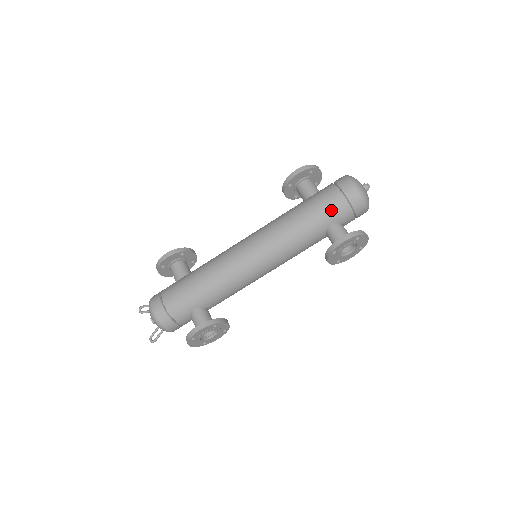
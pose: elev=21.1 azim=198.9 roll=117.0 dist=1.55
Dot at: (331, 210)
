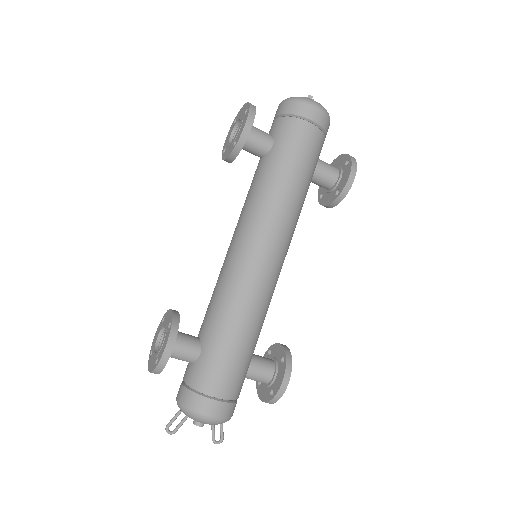
Dot at: (315, 151)
